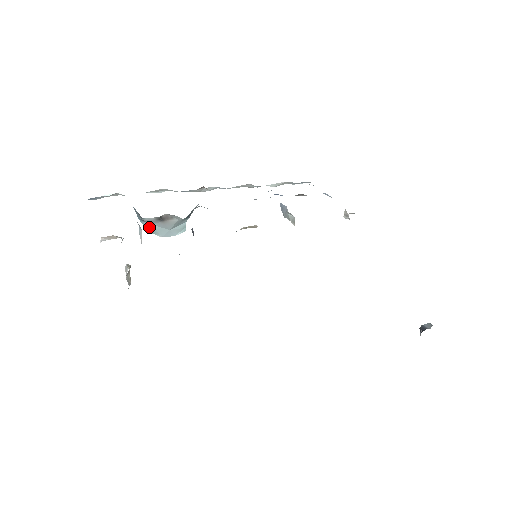
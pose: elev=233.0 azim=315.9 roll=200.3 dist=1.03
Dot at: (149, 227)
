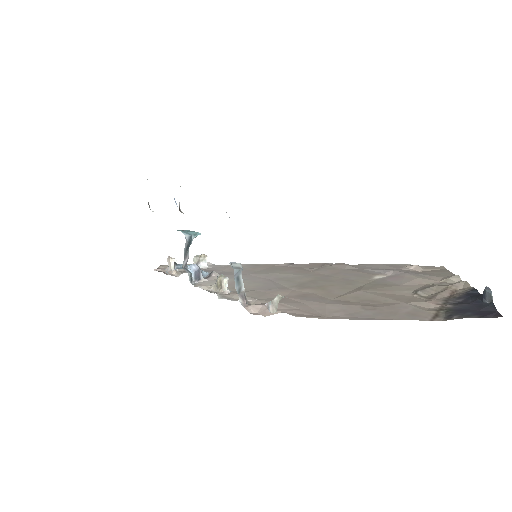
Dot at: occluded
